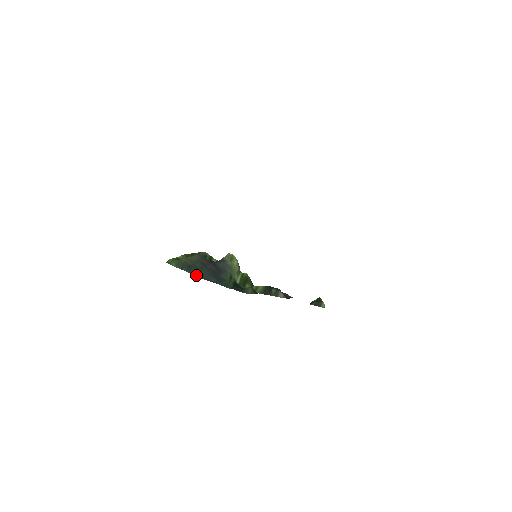
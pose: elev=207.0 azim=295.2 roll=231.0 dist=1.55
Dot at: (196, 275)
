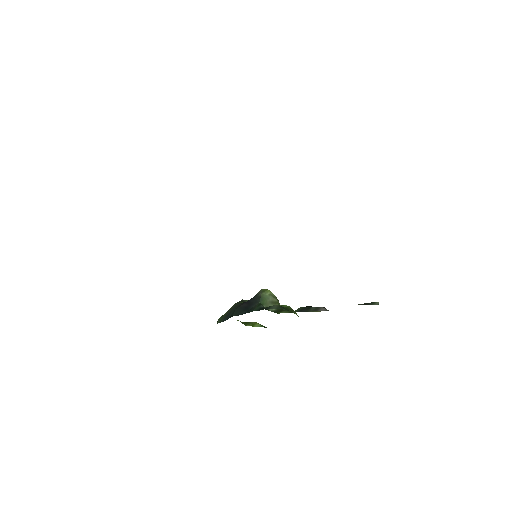
Dot at: (230, 317)
